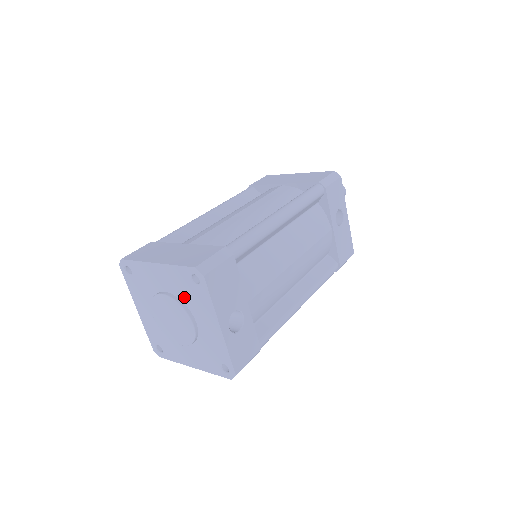
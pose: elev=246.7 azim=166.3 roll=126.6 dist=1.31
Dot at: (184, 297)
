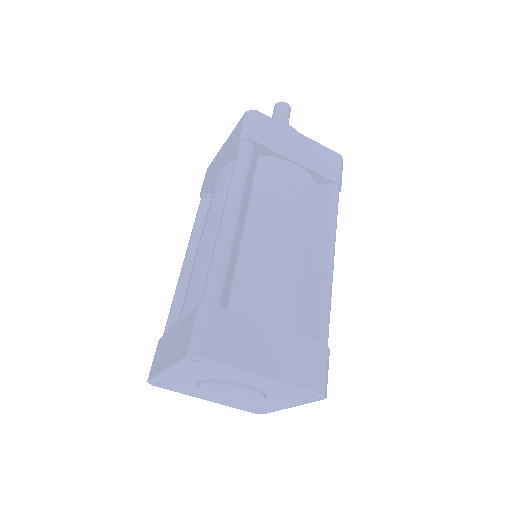
Dot at: (272, 393)
